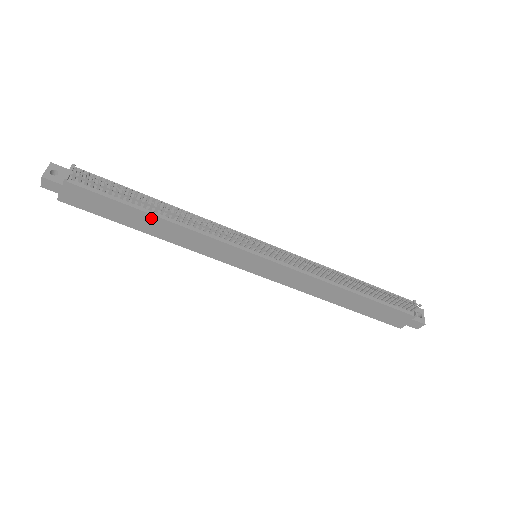
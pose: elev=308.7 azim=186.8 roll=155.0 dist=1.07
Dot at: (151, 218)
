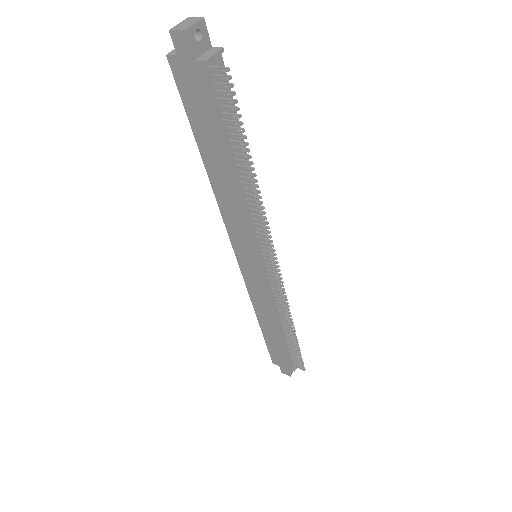
Dot at: (228, 166)
